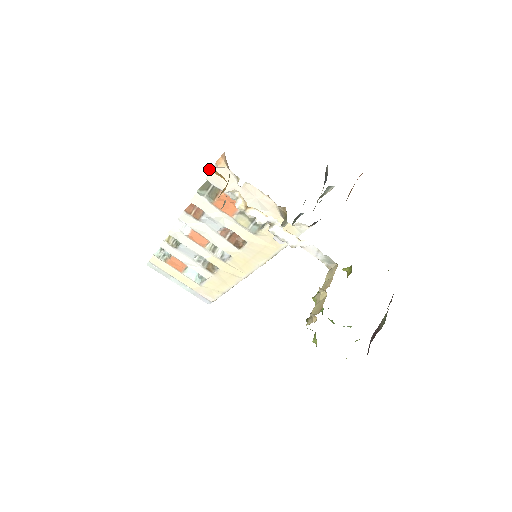
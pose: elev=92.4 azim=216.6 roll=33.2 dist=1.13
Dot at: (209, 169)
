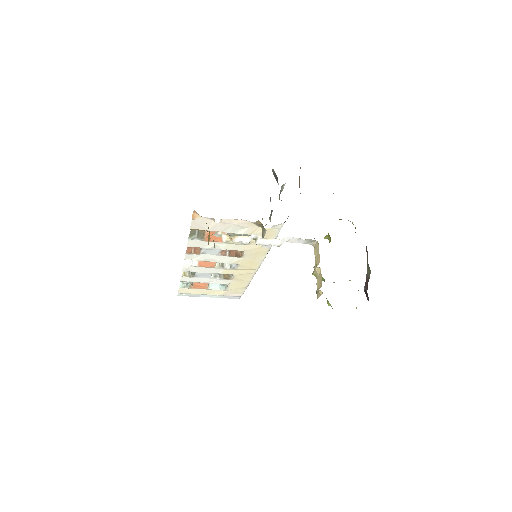
Dot at: occluded
